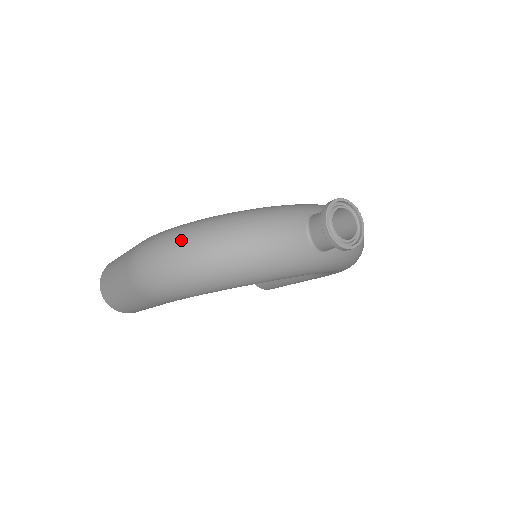
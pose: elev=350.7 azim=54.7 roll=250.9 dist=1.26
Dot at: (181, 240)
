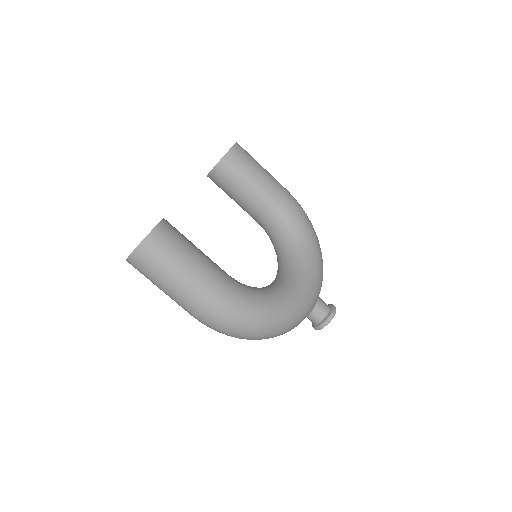
Dot at: (256, 333)
